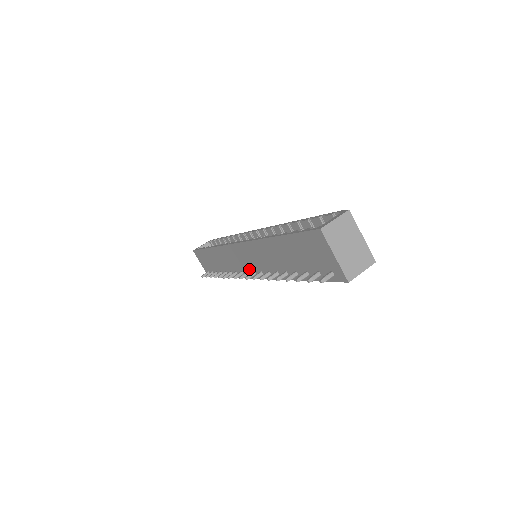
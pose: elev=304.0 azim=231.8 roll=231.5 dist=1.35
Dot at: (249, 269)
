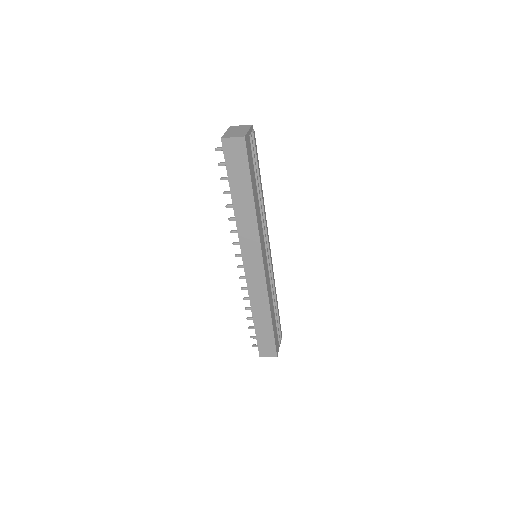
Dot at: occluded
